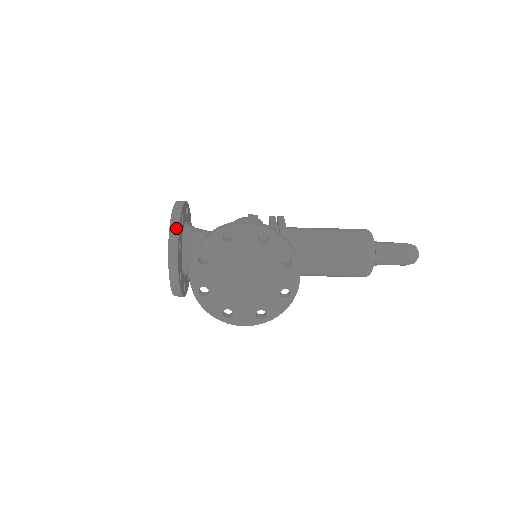
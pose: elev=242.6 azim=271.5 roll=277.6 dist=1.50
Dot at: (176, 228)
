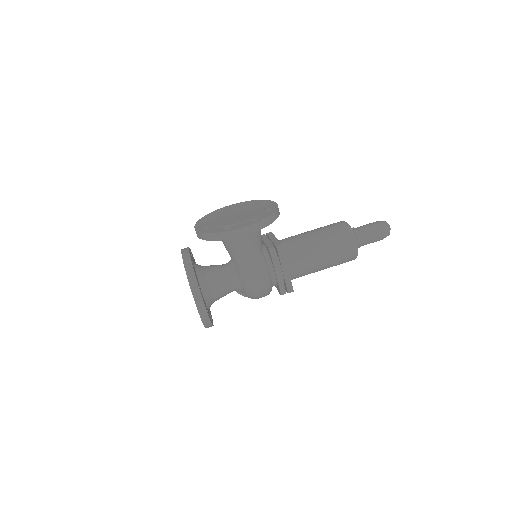
Dot at: occluded
